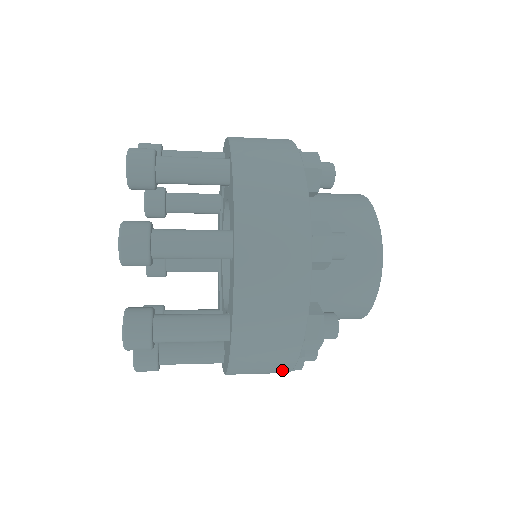
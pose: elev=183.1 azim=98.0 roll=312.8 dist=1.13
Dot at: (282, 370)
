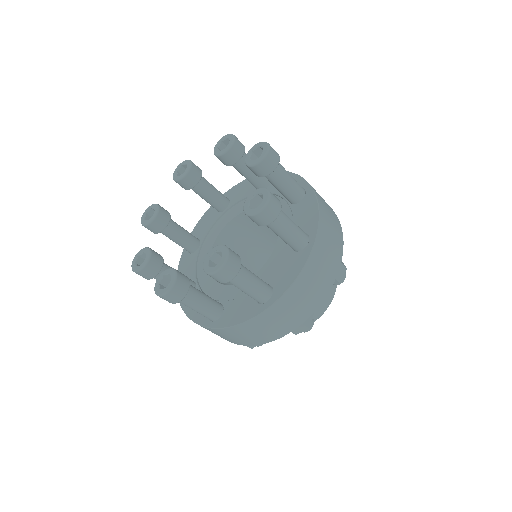
Dot at: (319, 297)
